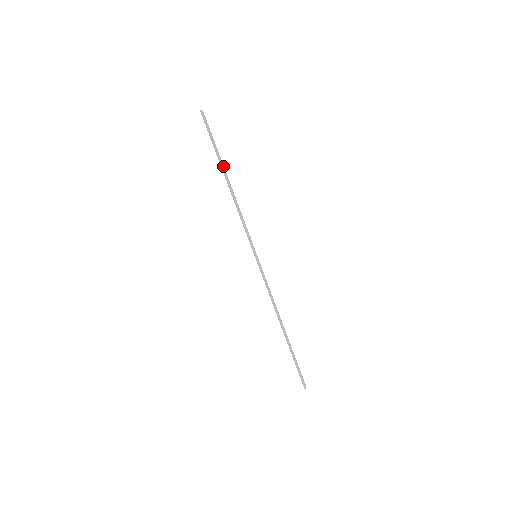
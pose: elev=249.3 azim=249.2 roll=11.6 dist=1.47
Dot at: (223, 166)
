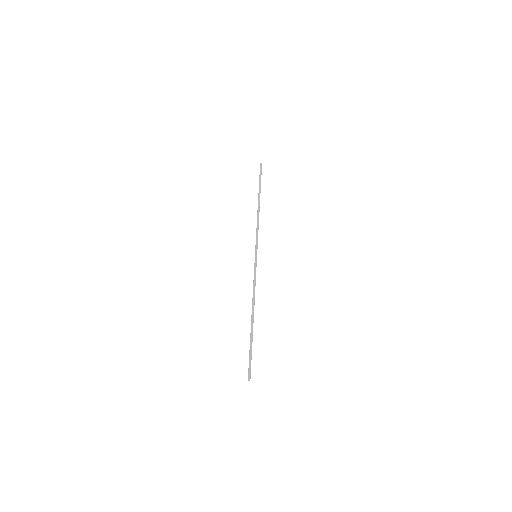
Dot at: occluded
